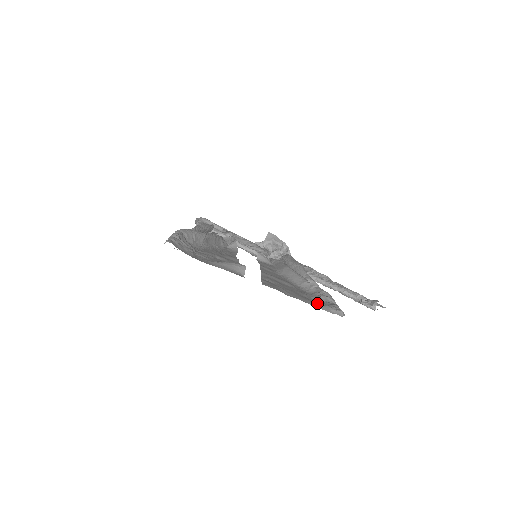
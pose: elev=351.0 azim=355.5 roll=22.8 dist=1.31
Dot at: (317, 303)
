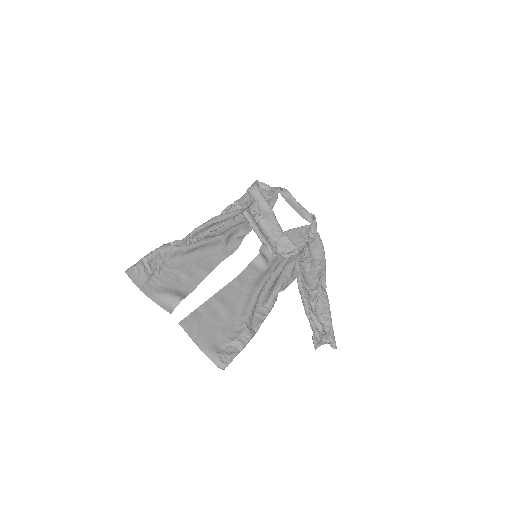
Dot at: (212, 352)
